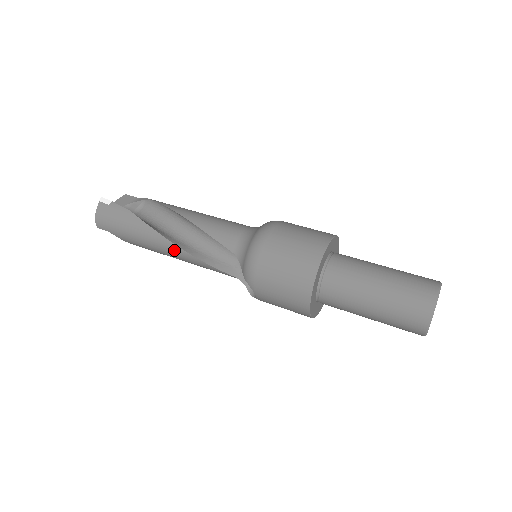
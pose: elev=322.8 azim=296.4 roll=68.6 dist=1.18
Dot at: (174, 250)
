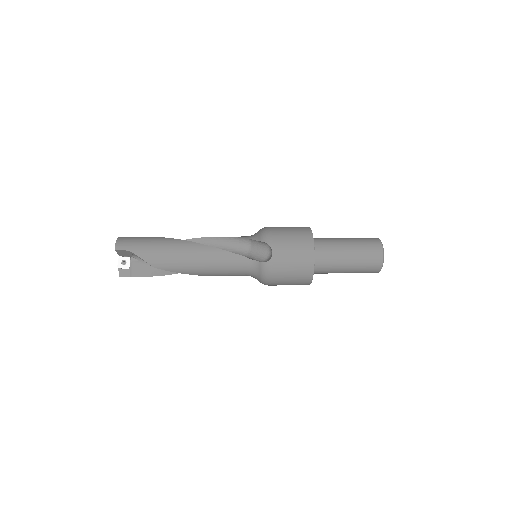
Dot at: (196, 247)
